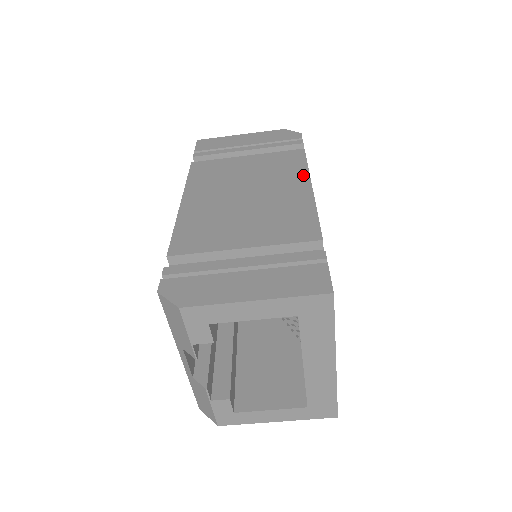
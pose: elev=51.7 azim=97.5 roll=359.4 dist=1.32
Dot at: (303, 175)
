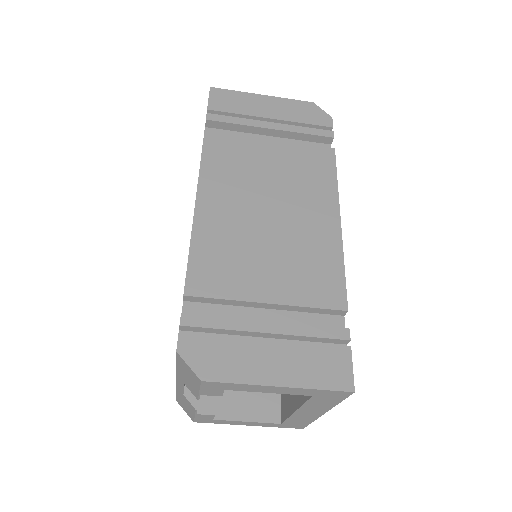
Dot at: (332, 197)
